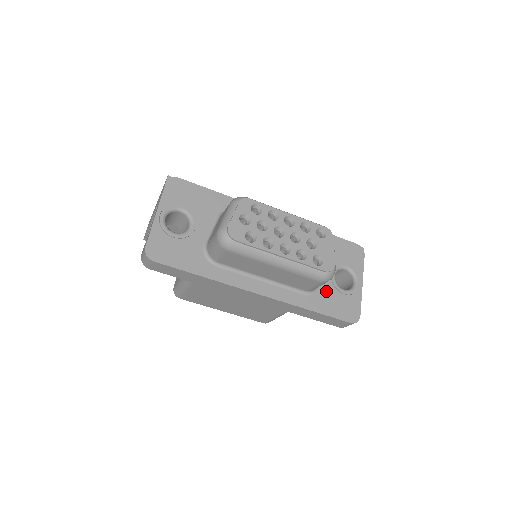
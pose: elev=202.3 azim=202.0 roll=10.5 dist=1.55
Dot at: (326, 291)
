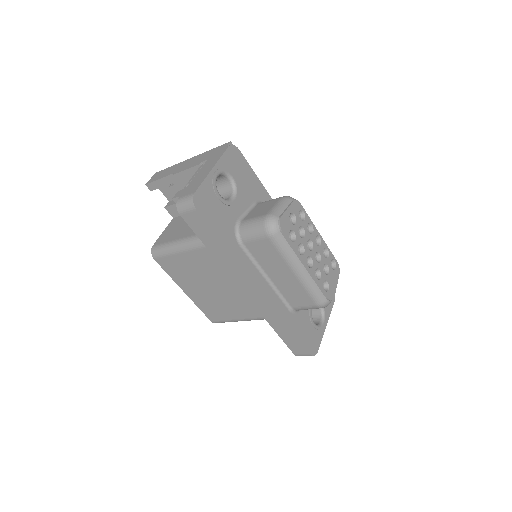
Dot at: (303, 317)
